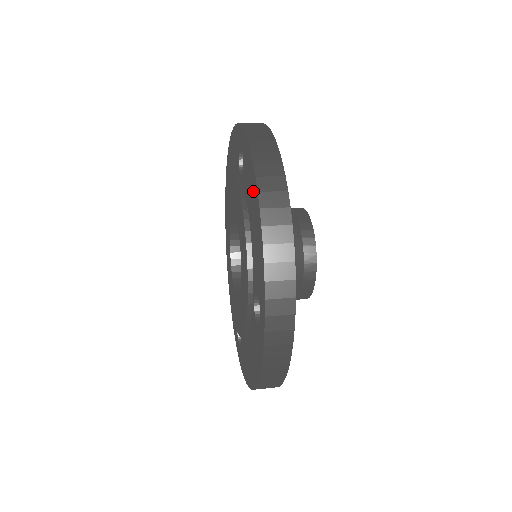
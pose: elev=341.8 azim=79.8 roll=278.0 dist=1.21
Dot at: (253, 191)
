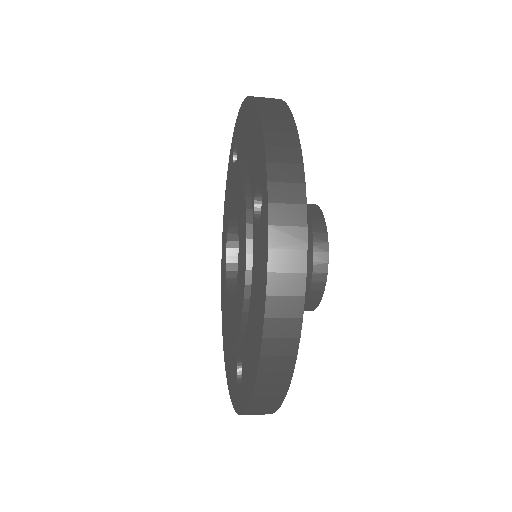
Dot at: (246, 116)
